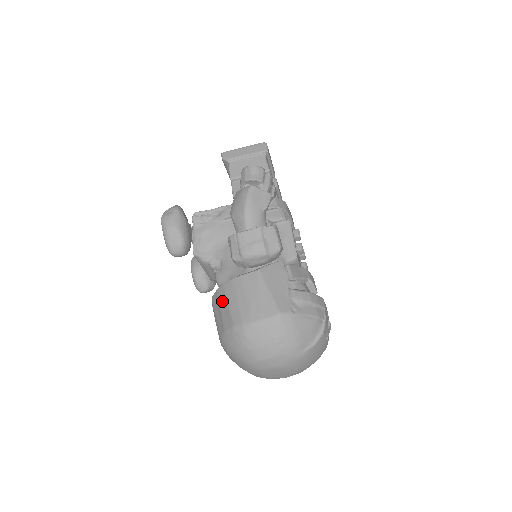
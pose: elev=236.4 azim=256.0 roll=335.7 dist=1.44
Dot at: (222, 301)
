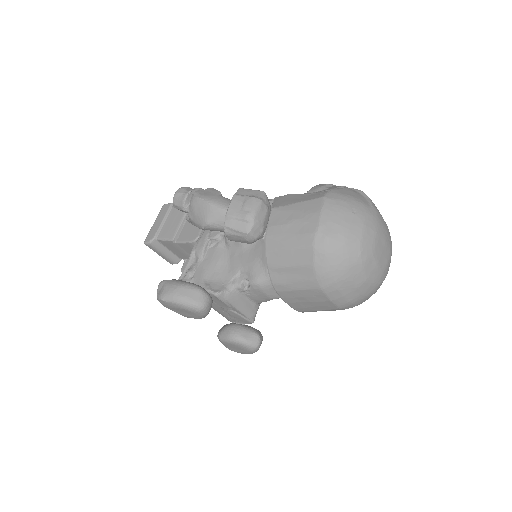
Dot at: (281, 259)
